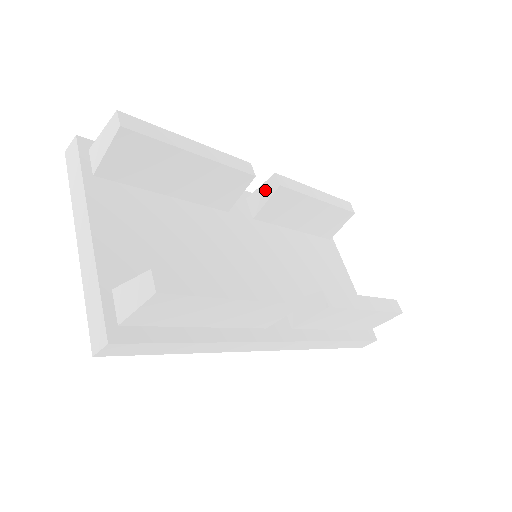
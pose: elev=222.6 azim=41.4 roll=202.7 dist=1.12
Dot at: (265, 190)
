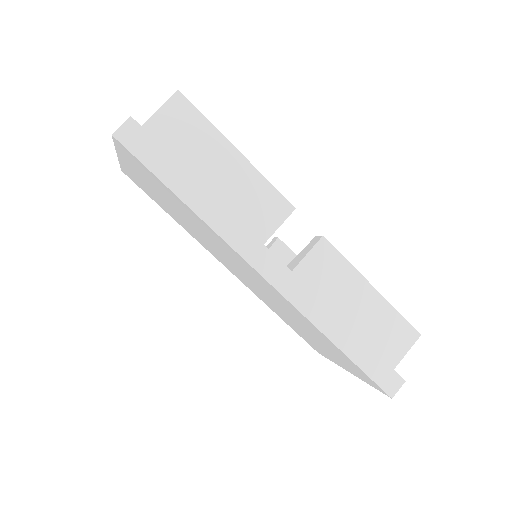
Dot at: occluded
